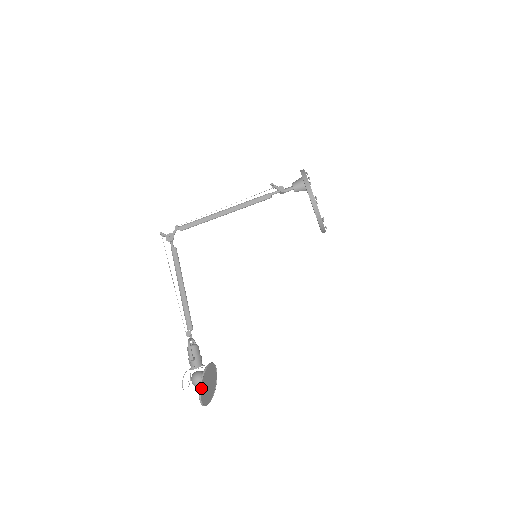
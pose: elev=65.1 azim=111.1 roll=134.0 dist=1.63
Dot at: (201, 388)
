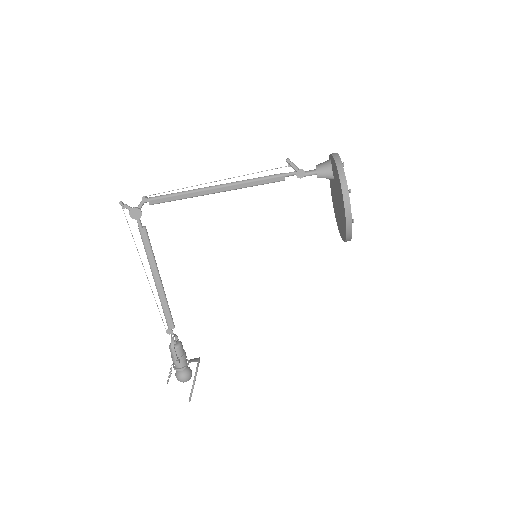
Dot at: (191, 396)
